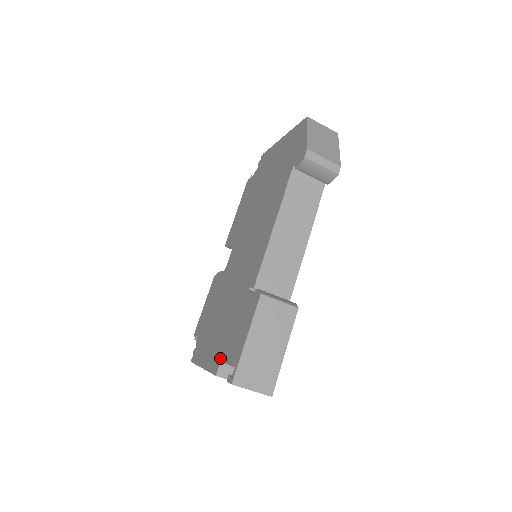
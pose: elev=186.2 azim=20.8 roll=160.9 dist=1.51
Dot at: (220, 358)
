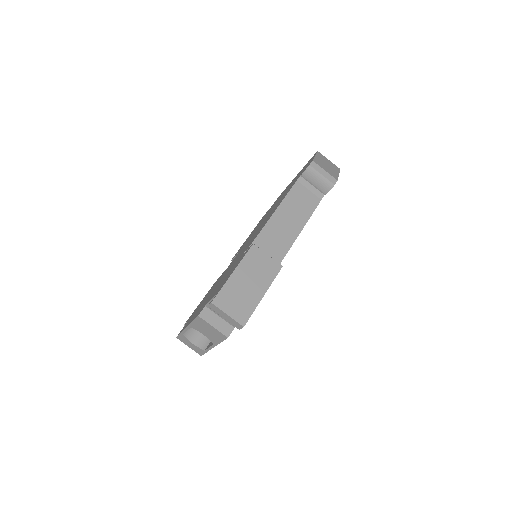
Dot at: (205, 304)
